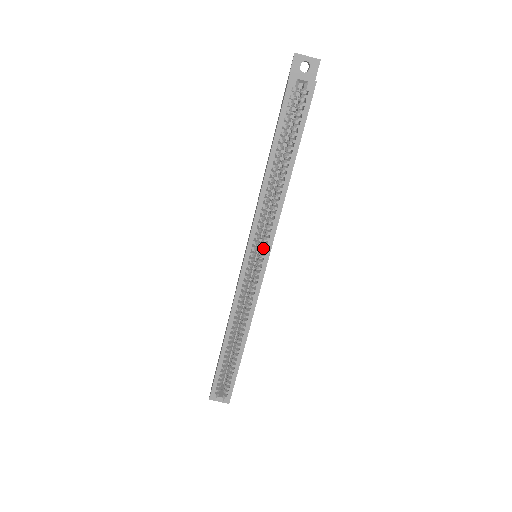
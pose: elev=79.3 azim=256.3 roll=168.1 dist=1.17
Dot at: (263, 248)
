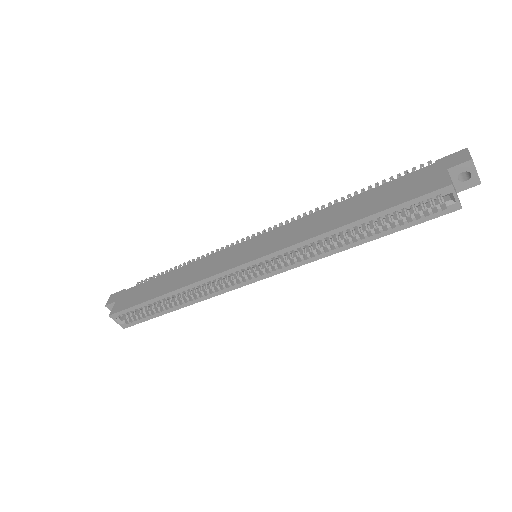
Dot at: (272, 266)
